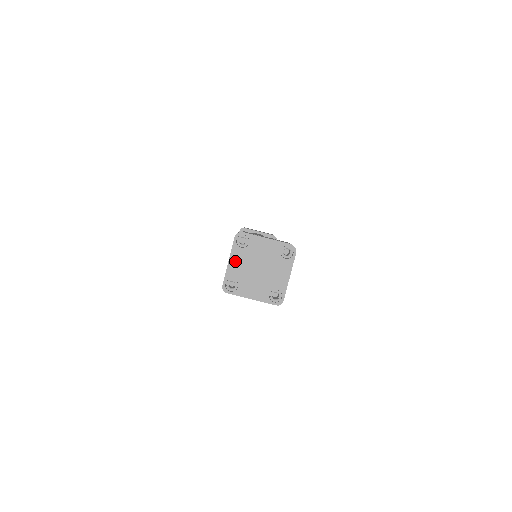
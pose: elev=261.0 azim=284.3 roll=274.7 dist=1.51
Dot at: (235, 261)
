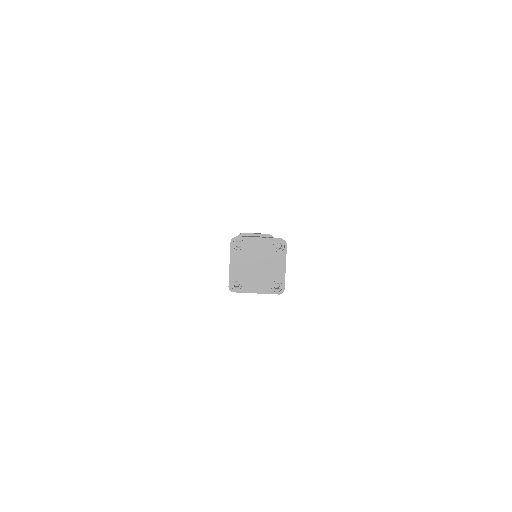
Dot at: (235, 263)
